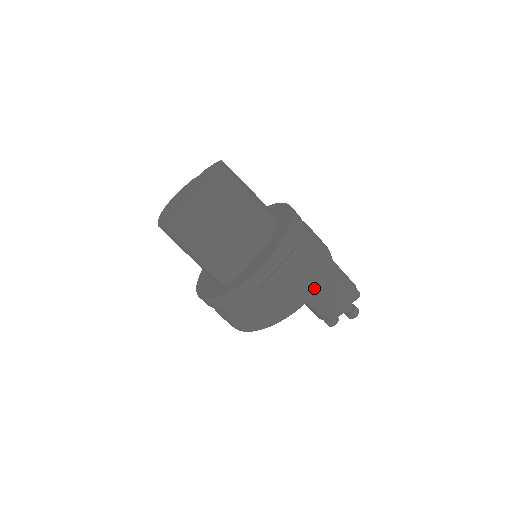
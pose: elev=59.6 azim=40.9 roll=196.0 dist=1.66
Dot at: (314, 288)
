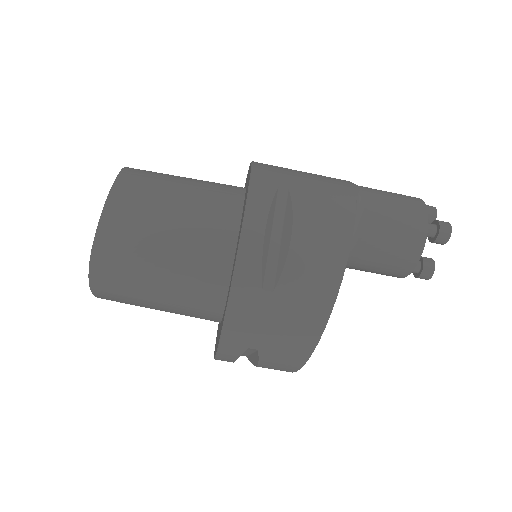
Dot at: (346, 224)
